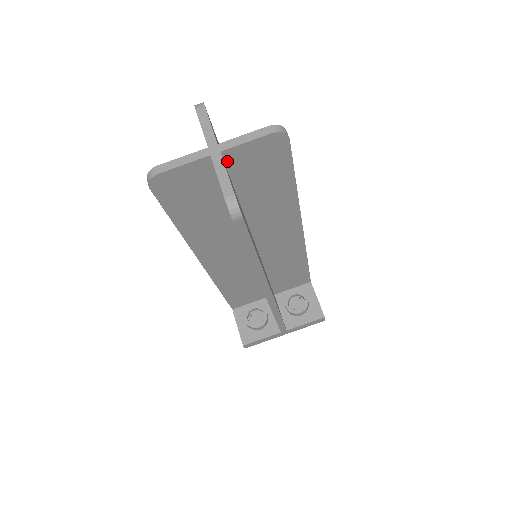
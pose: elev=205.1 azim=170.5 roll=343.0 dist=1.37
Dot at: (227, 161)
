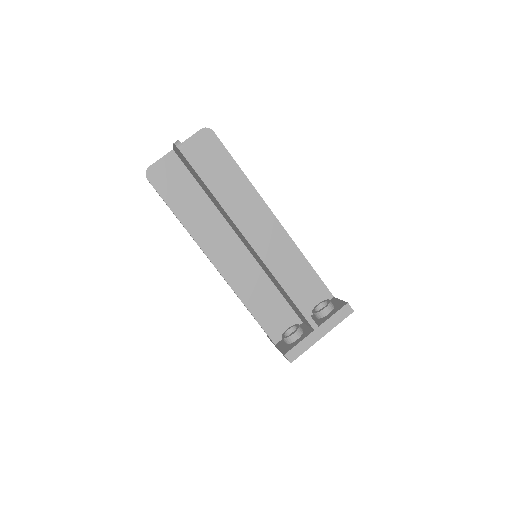
Dot at: occluded
